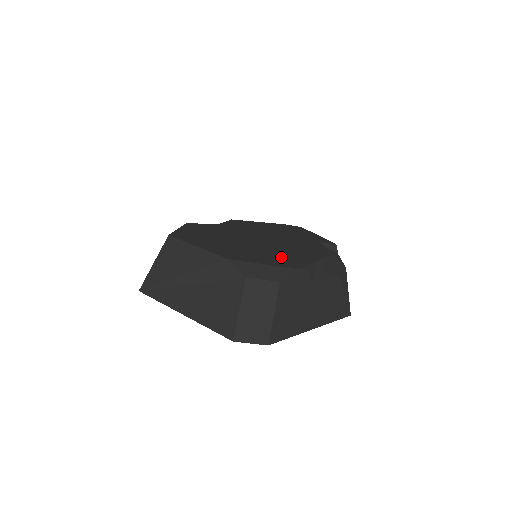
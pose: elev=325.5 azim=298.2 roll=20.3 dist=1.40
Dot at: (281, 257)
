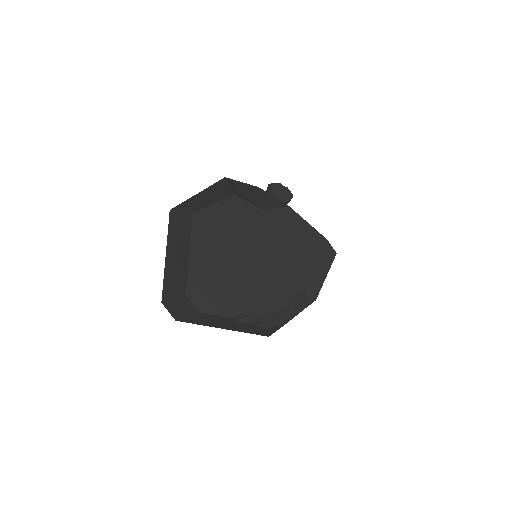
Dot at: (232, 294)
